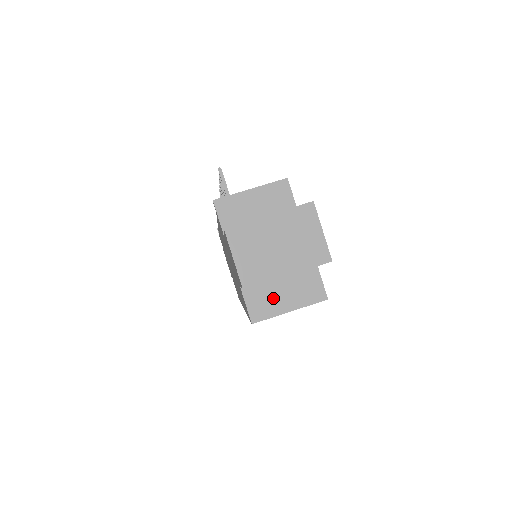
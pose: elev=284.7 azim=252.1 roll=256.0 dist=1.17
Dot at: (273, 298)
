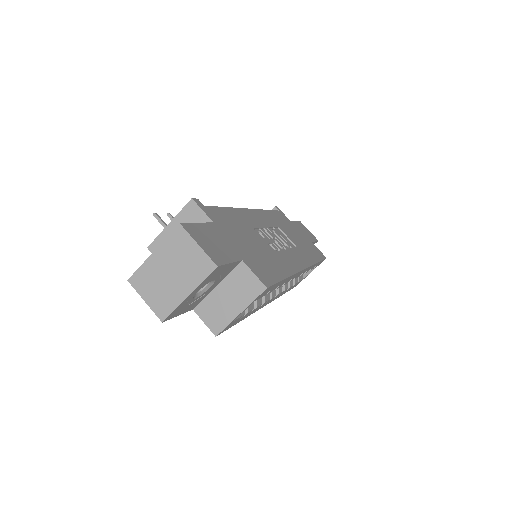
Dot at: (222, 308)
